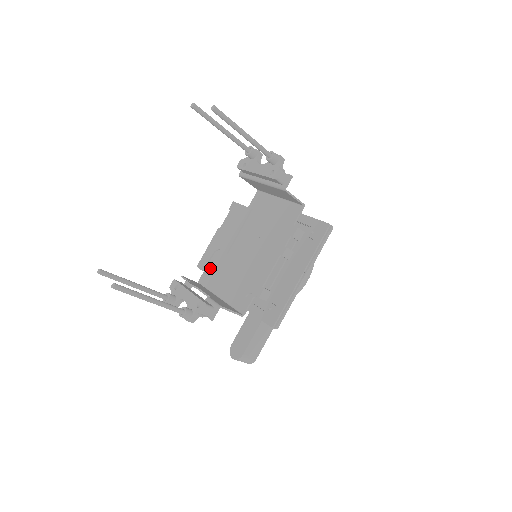
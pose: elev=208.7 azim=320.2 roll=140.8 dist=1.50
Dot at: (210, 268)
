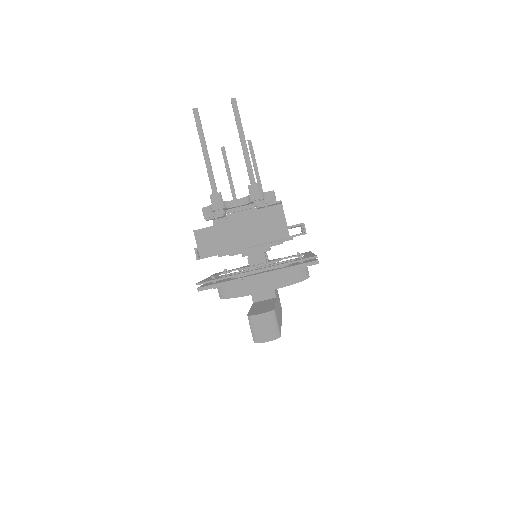
Dot at: occluded
